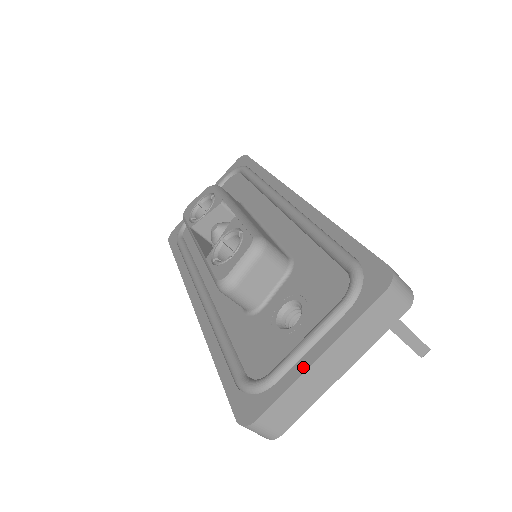
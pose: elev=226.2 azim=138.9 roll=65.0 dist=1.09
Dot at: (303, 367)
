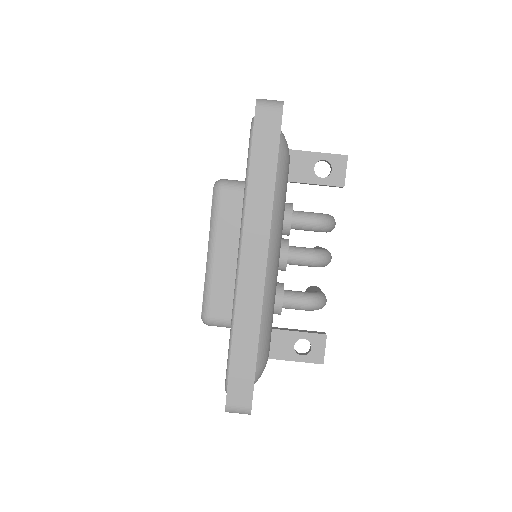
Dot at: occluded
